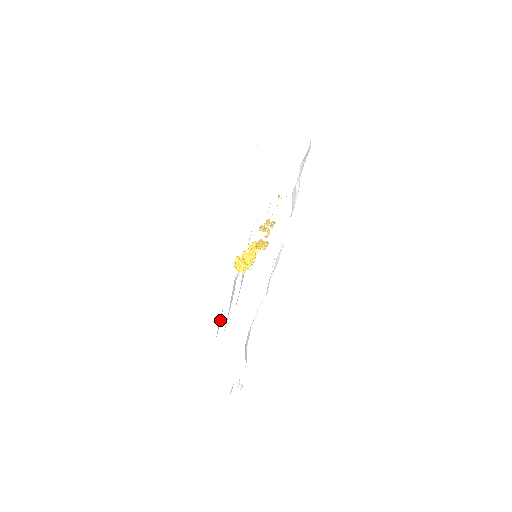
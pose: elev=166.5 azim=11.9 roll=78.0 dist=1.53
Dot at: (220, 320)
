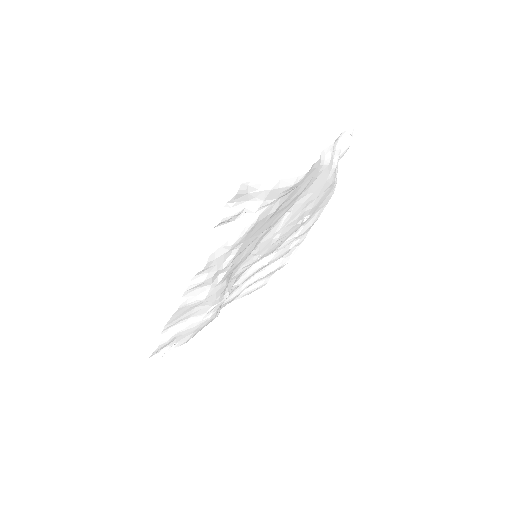
Dot at: (258, 285)
